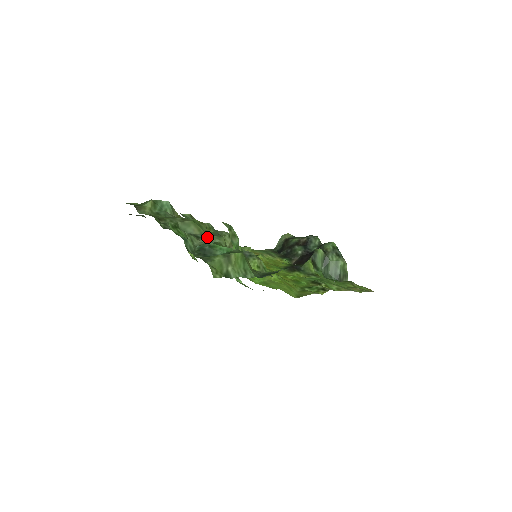
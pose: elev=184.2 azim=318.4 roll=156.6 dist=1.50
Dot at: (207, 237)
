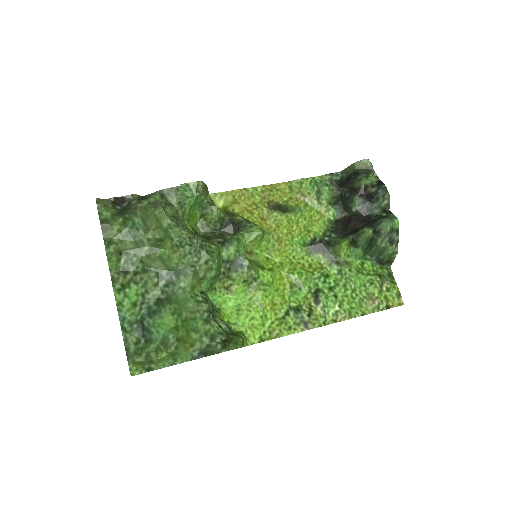
Dot at: (171, 278)
